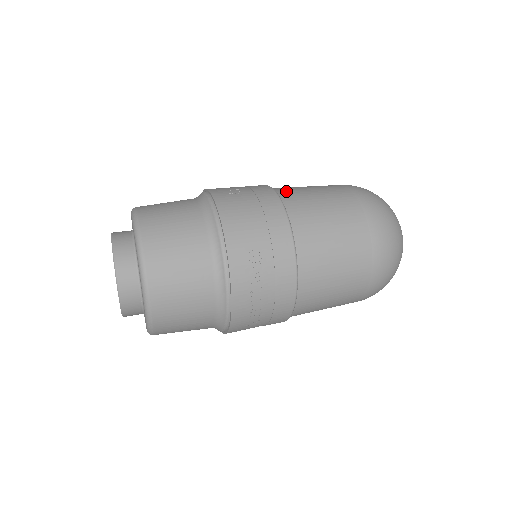
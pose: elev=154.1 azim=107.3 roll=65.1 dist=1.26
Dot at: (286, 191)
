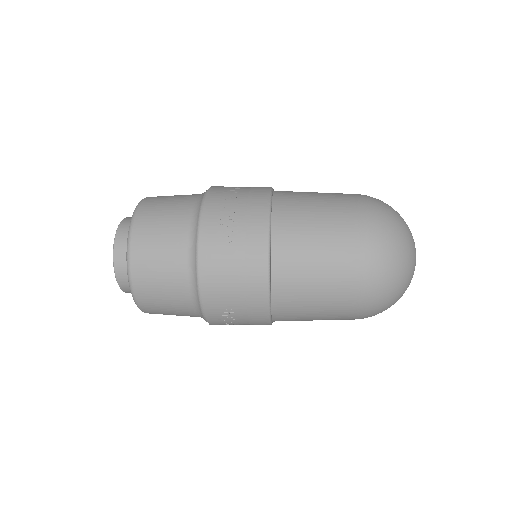
Dot at: occluded
